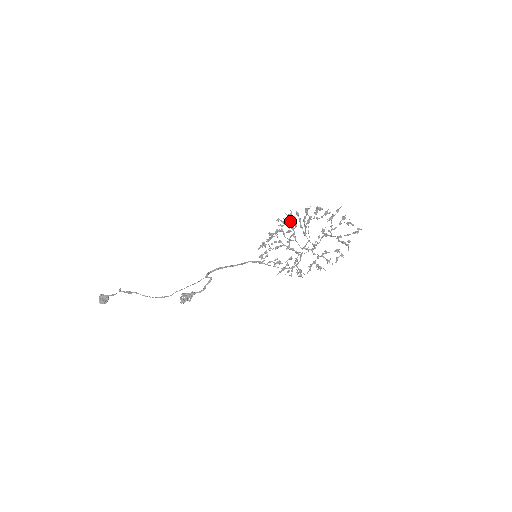
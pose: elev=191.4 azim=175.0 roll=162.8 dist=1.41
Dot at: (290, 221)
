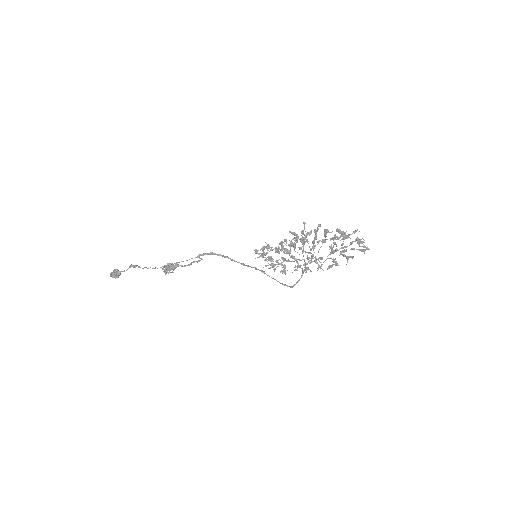
Dot at: (307, 240)
